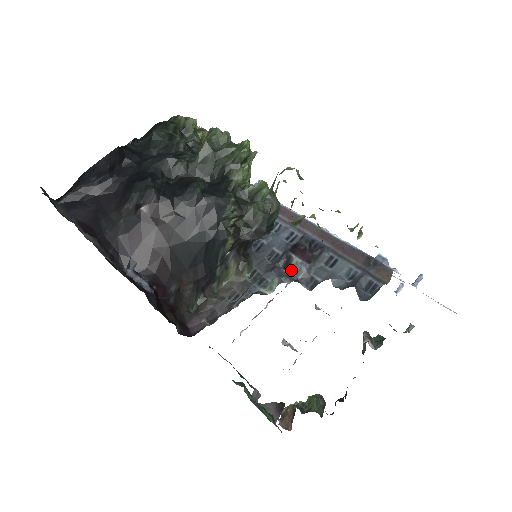
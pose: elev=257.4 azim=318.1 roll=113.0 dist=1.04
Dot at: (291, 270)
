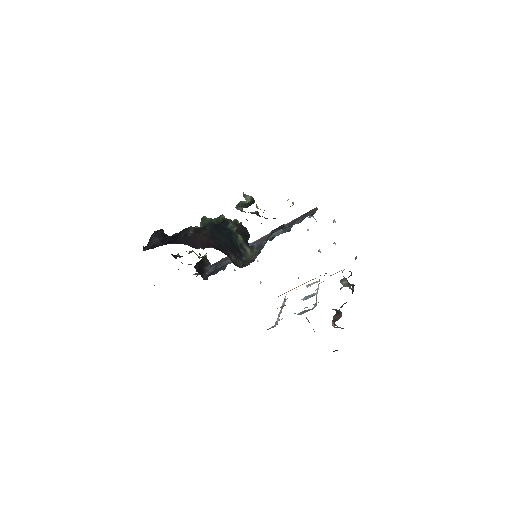
Dot at: (276, 235)
